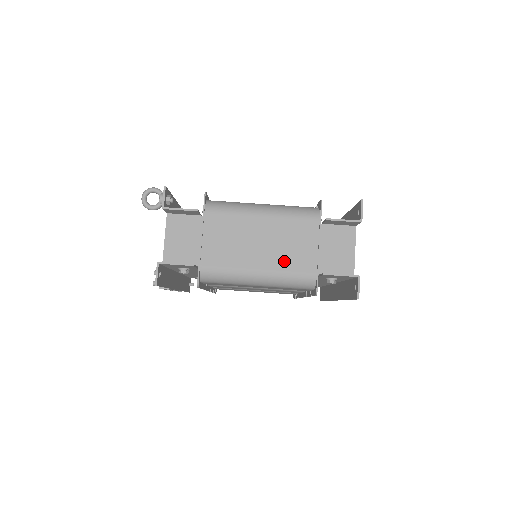
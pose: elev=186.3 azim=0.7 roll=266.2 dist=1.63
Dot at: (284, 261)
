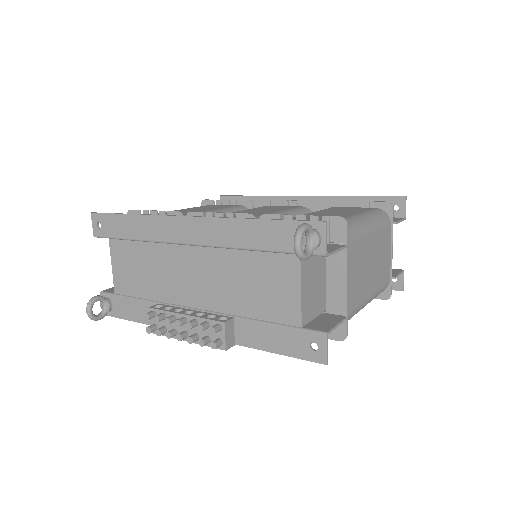
Dot at: (380, 277)
